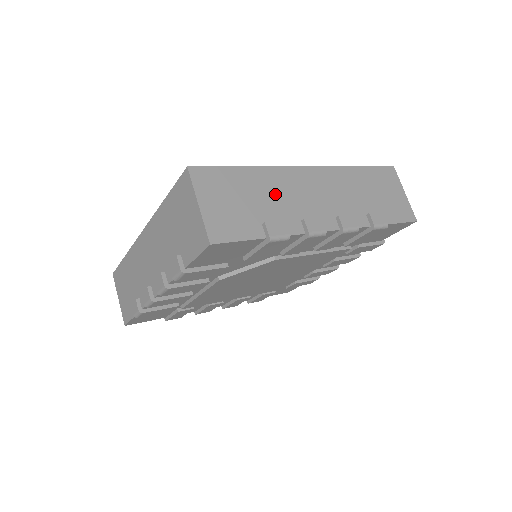
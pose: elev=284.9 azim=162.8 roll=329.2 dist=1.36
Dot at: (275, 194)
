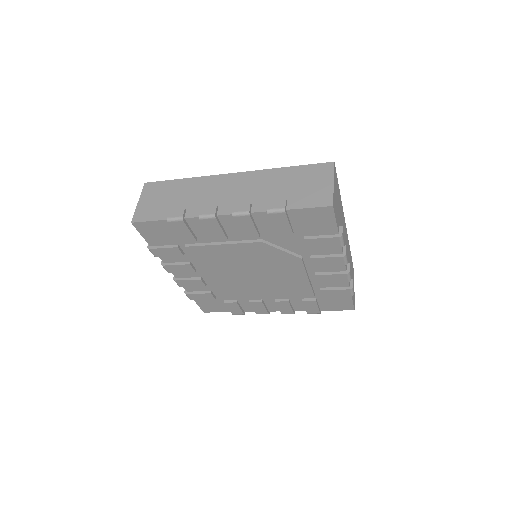
Dot at: occluded
